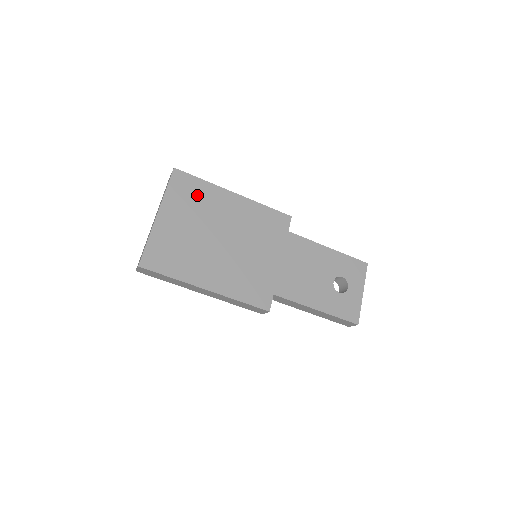
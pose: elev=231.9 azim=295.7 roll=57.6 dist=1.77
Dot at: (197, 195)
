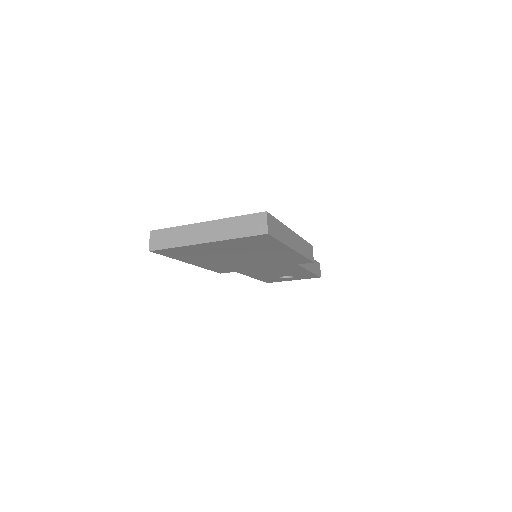
Dot at: (260, 245)
